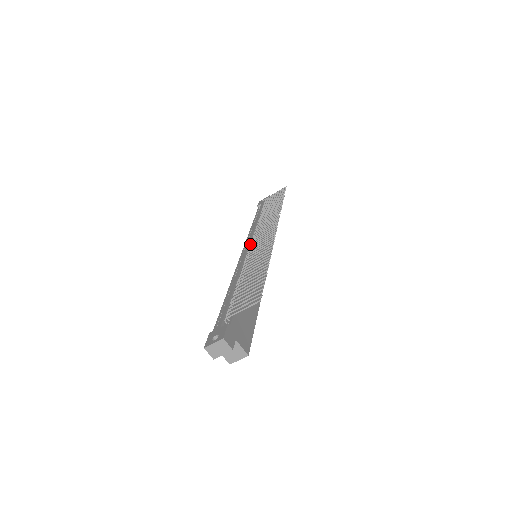
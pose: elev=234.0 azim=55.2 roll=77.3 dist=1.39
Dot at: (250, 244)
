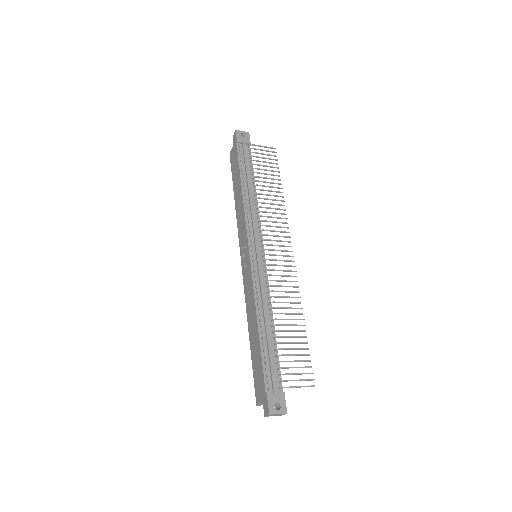
Dot at: occluded
